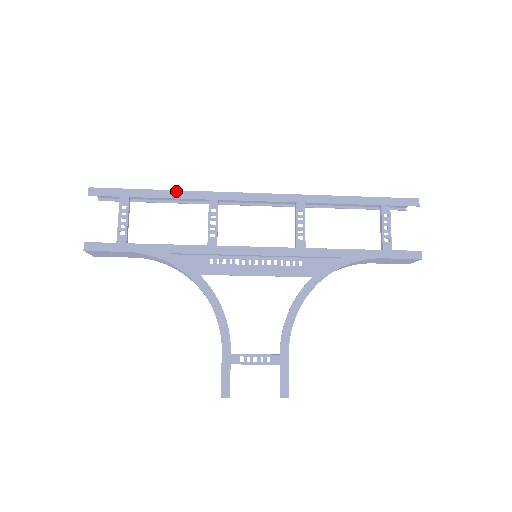
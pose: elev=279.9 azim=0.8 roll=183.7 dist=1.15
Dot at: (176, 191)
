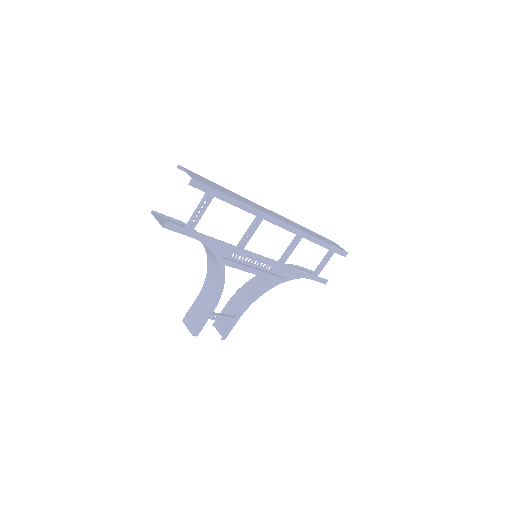
Dot at: (246, 204)
